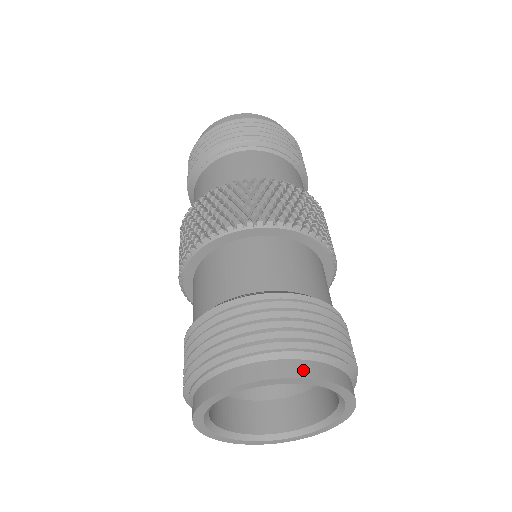
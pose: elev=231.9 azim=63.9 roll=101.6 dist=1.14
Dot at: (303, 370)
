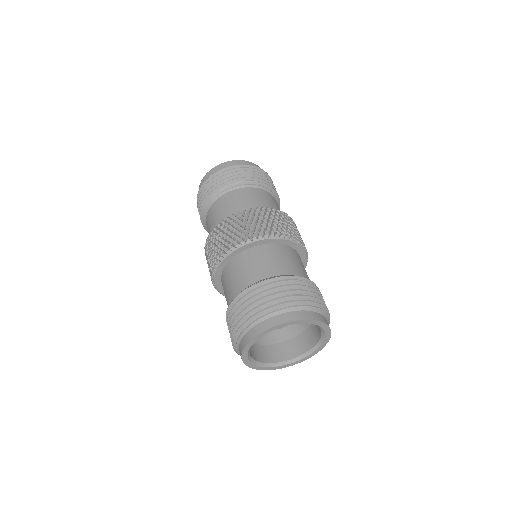
Dot at: (310, 316)
